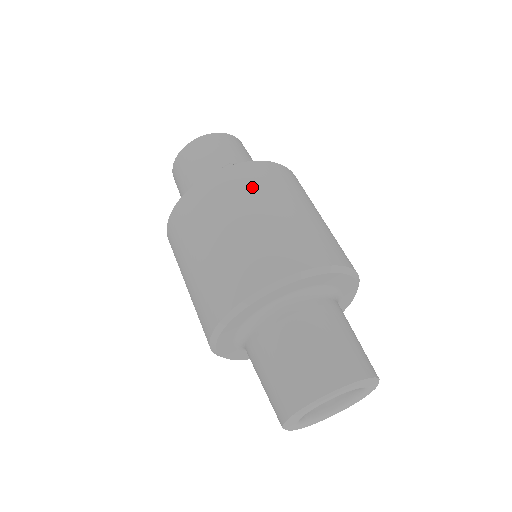
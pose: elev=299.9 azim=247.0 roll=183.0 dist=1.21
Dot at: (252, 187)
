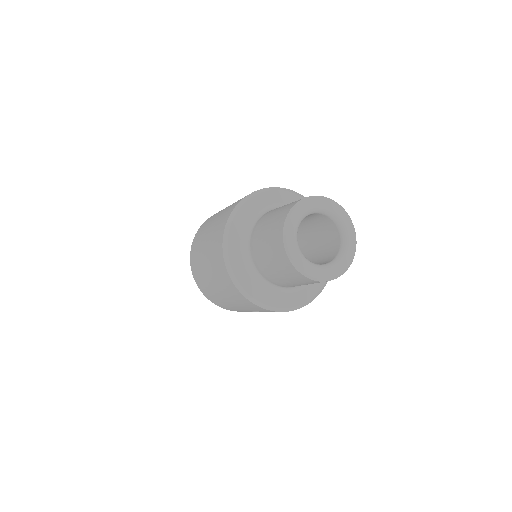
Dot at: occluded
